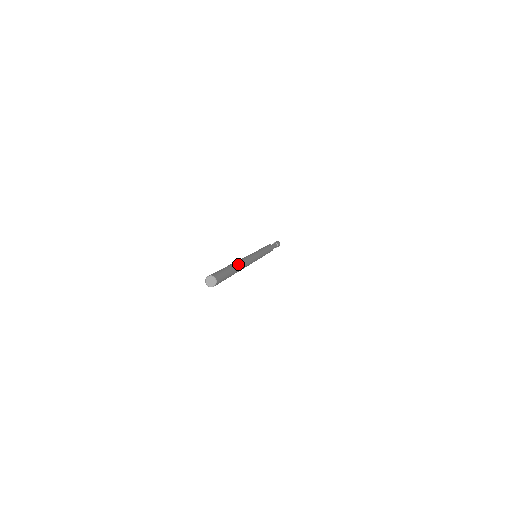
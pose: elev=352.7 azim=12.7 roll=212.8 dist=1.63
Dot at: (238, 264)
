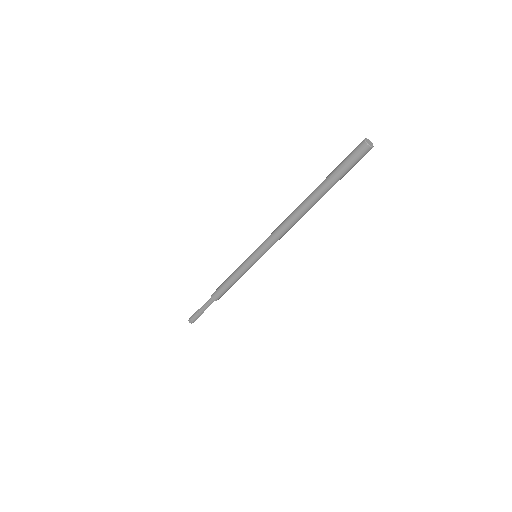
Dot at: occluded
